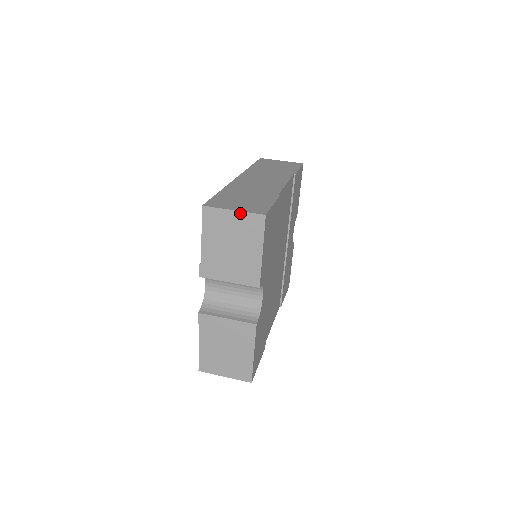
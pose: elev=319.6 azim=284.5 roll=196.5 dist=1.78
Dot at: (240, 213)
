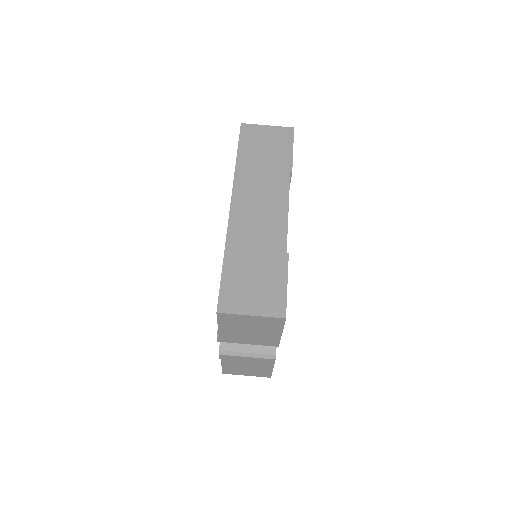
Dot at: (258, 317)
